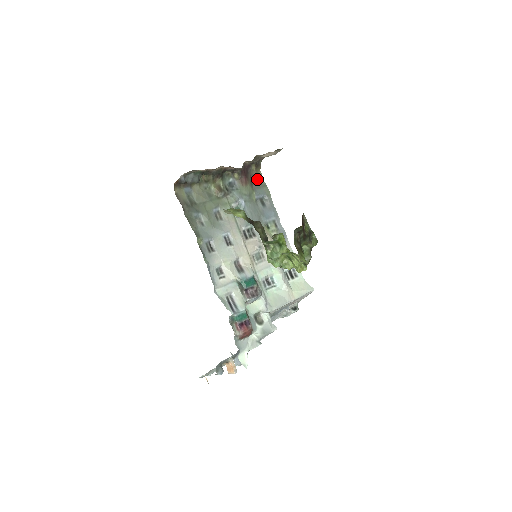
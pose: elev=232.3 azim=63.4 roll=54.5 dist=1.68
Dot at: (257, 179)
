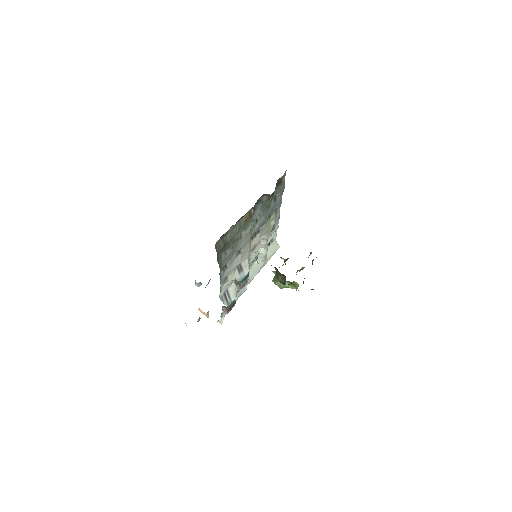
Dot at: (281, 180)
